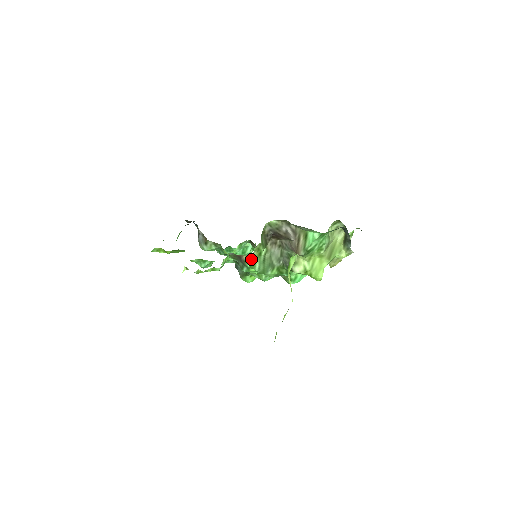
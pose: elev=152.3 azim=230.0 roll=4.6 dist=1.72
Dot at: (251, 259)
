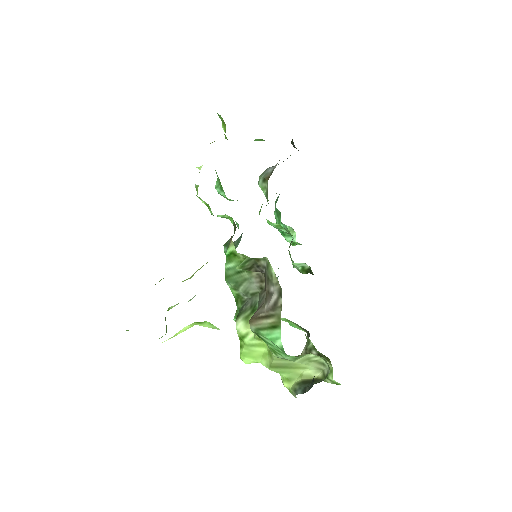
Dot at: (234, 253)
